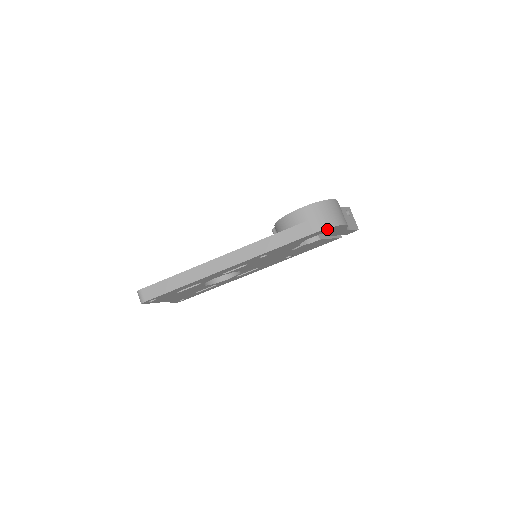
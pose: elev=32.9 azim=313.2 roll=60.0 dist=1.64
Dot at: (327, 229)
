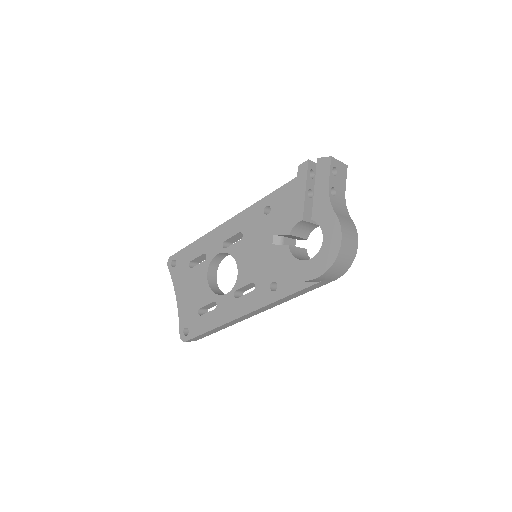
Dot at: occluded
